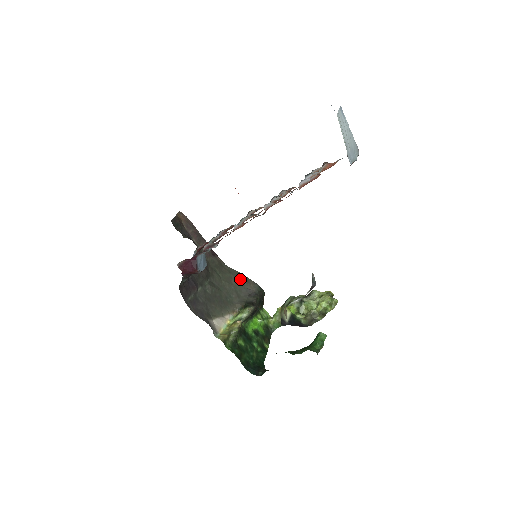
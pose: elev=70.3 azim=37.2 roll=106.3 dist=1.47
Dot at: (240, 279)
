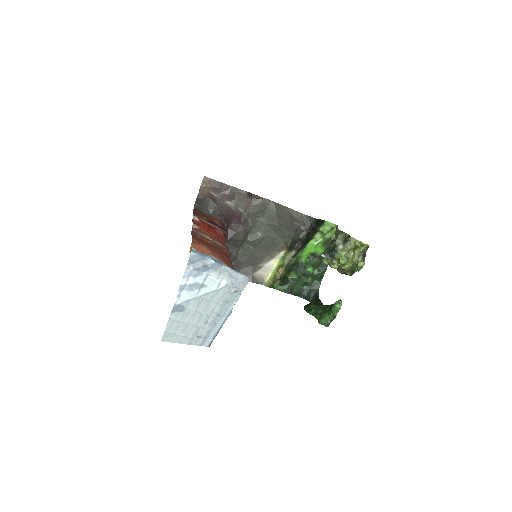
Dot at: (285, 215)
